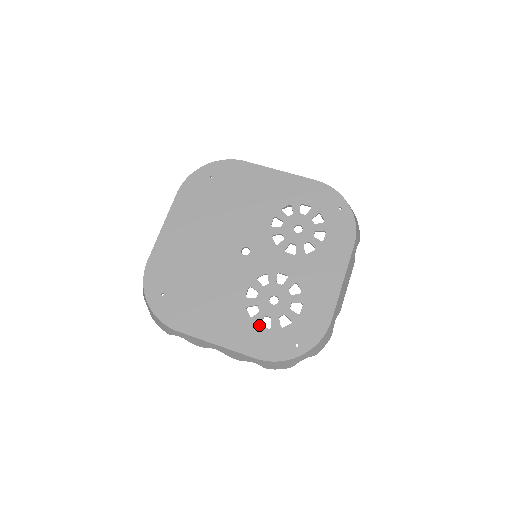
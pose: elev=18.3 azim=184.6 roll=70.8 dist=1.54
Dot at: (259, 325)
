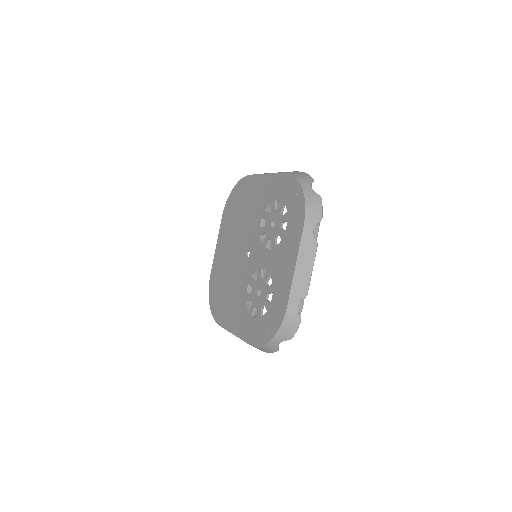
Dot at: (251, 316)
